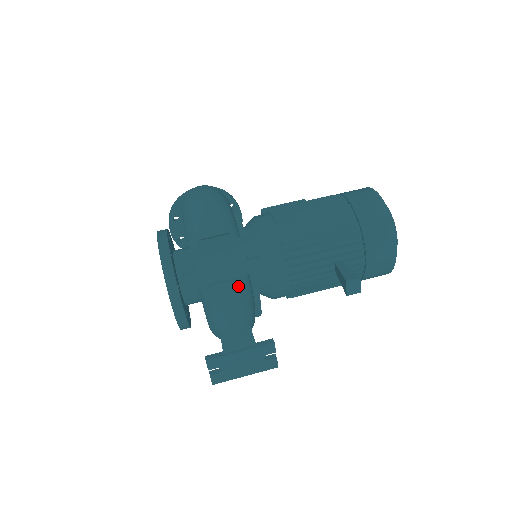
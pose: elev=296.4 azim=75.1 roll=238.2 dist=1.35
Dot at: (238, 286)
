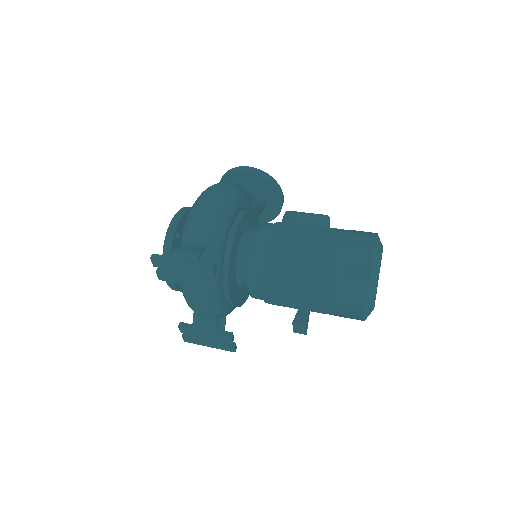
Dot at: (203, 290)
